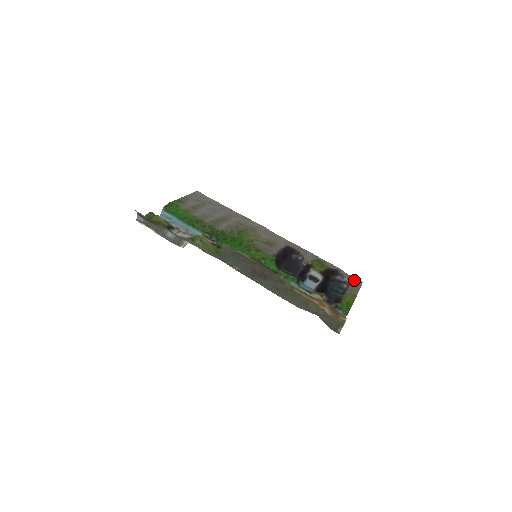
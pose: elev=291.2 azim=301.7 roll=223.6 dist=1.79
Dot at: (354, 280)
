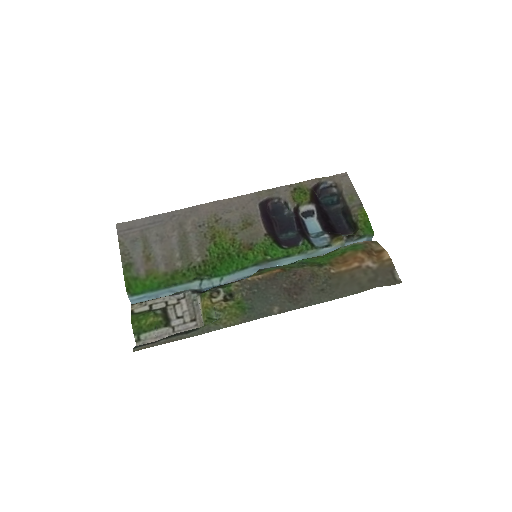
Dot at: (340, 180)
